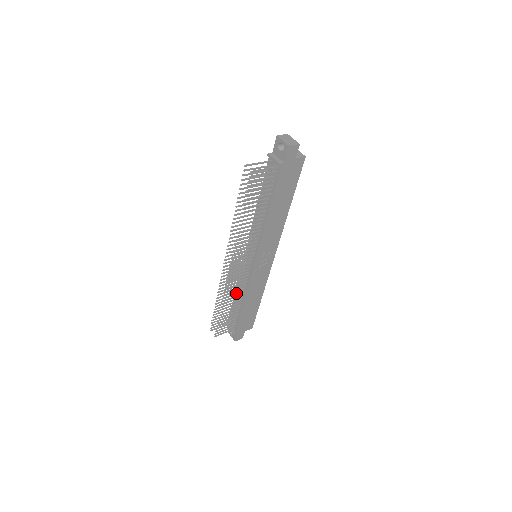
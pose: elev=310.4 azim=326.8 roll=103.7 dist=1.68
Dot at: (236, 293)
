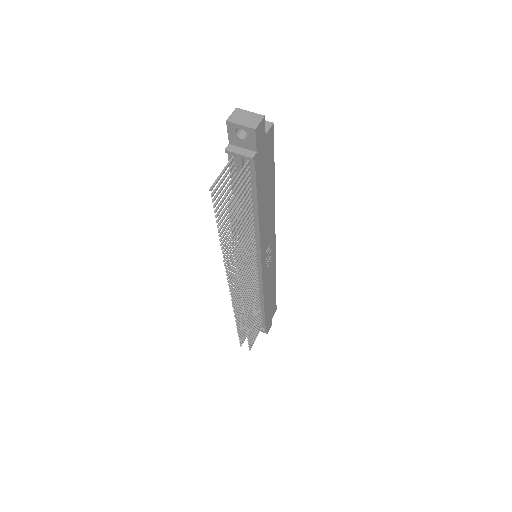
Dot at: (254, 303)
